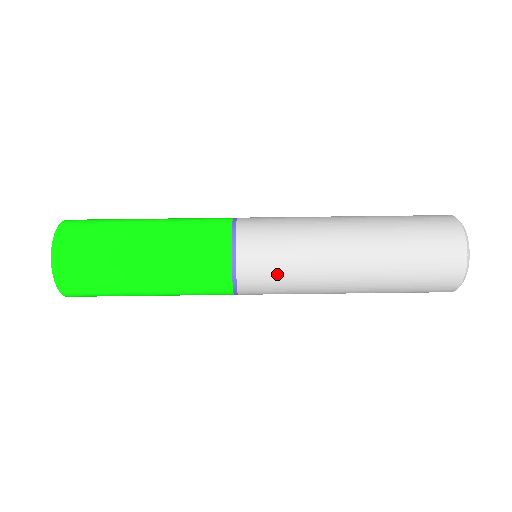
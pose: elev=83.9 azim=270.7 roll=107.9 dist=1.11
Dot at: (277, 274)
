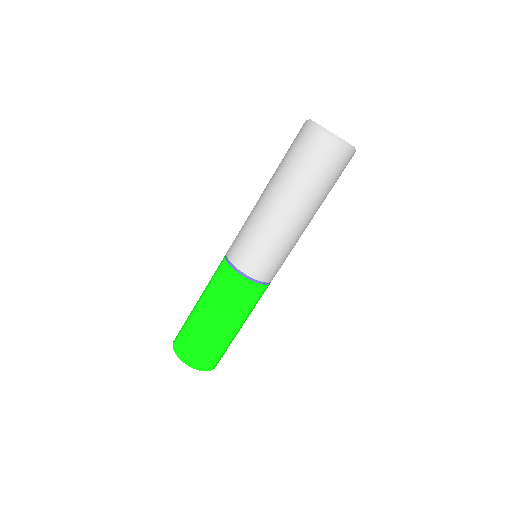
Dot at: (276, 260)
